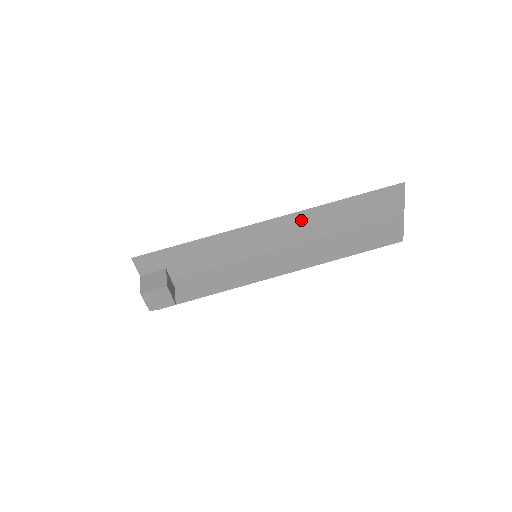
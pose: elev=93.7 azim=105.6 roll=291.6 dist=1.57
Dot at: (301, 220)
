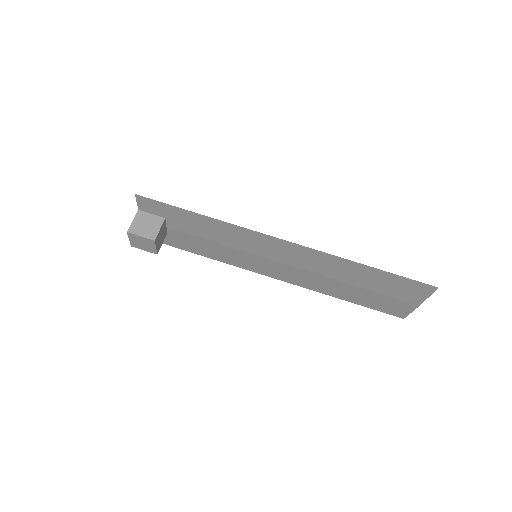
Dot at: (316, 256)
